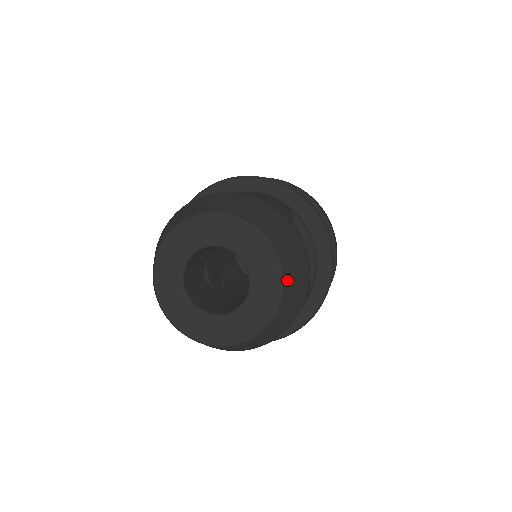
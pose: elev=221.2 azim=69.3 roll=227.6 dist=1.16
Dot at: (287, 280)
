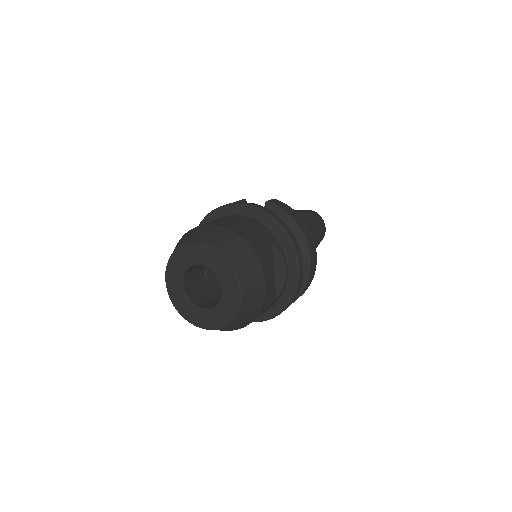
Dot at: (244, 301)
